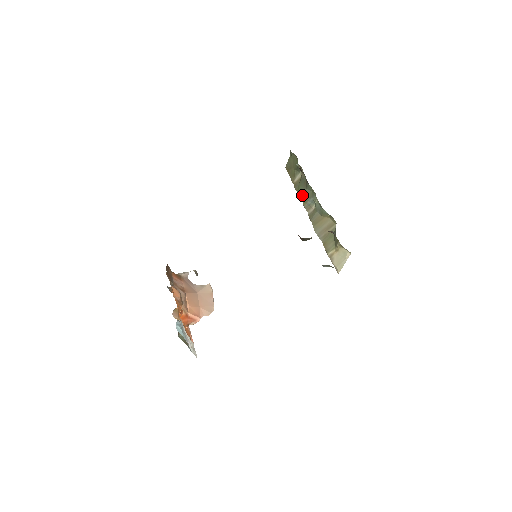
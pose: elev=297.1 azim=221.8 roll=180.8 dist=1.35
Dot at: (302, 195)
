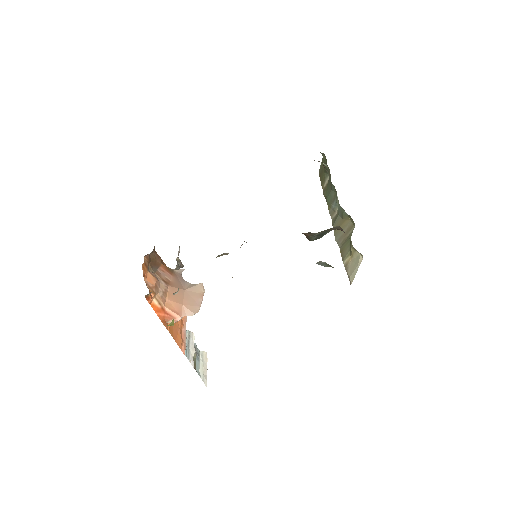
Dot at: (328, 199)
